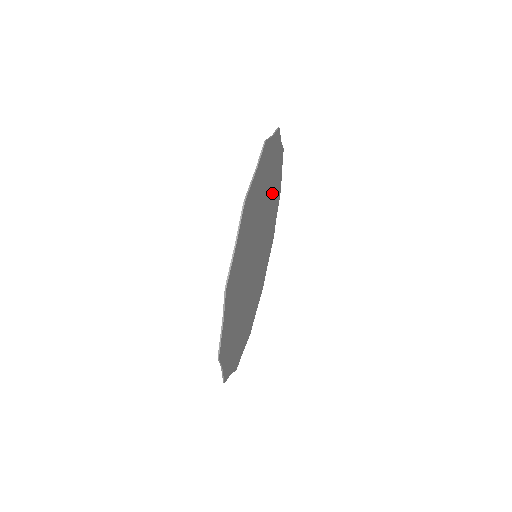
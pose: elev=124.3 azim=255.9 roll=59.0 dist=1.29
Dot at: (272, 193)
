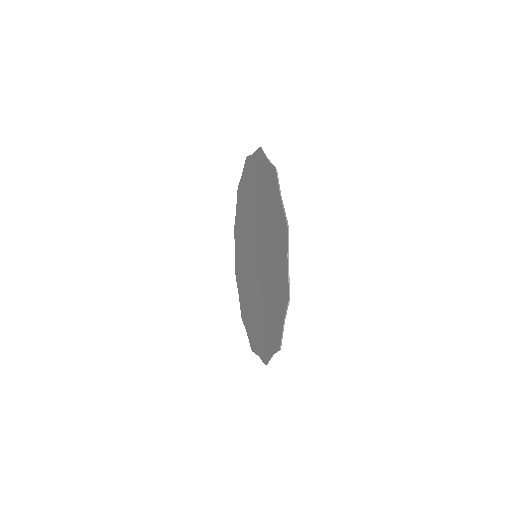
Dot at: occluded
